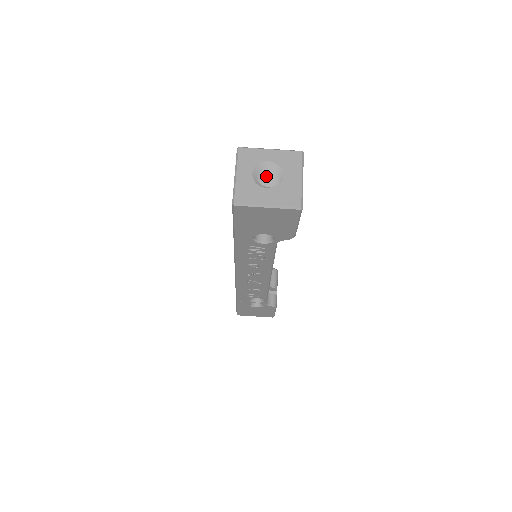
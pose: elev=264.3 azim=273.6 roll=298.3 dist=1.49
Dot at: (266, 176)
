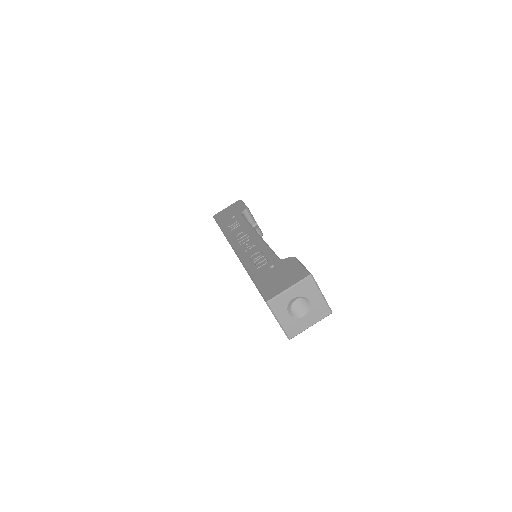
Dot at: occluded
